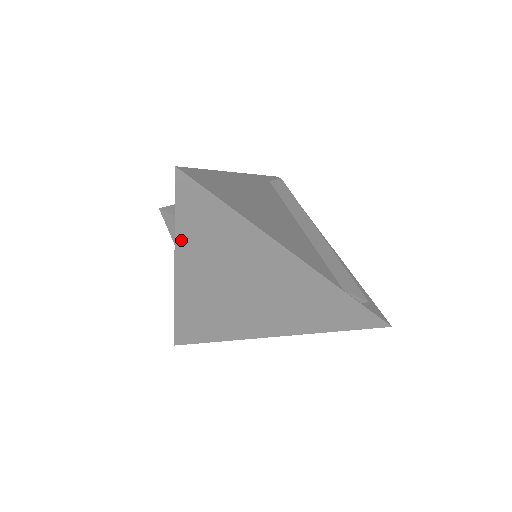
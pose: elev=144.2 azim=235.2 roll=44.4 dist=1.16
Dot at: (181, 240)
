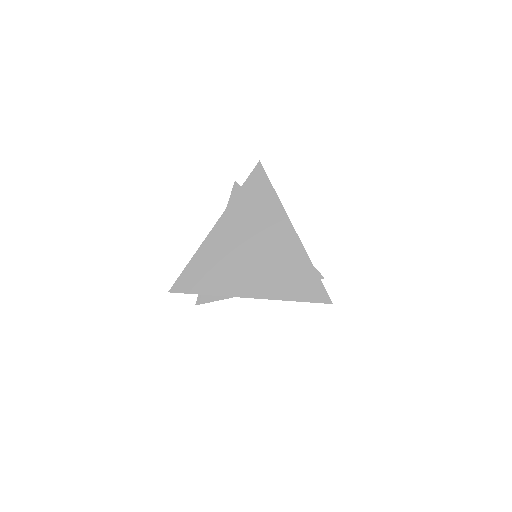
Dot at: (235, 203)
